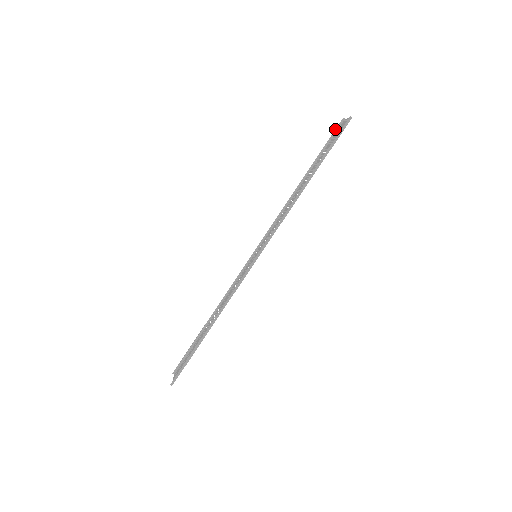
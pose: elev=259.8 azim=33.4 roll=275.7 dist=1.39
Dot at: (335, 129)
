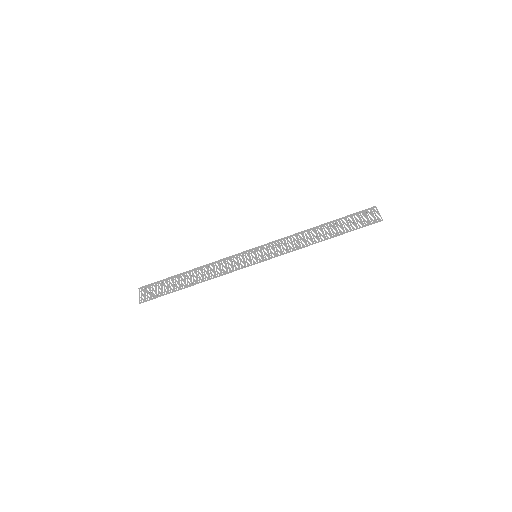
Dot at: (366, 209)
